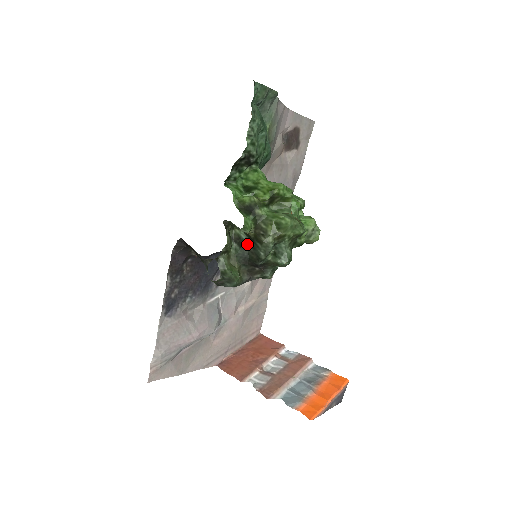
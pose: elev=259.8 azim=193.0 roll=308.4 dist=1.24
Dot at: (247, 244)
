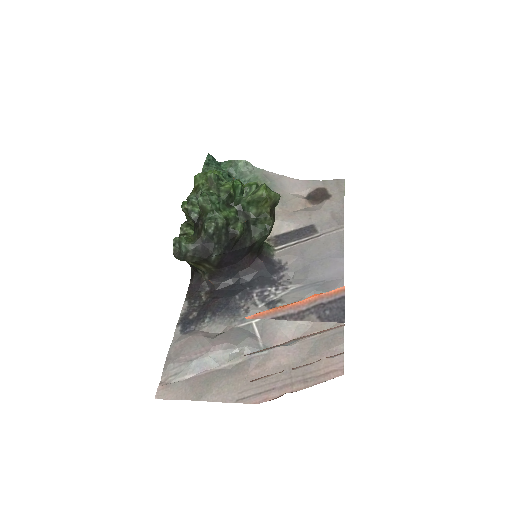
Dot at: occluded
